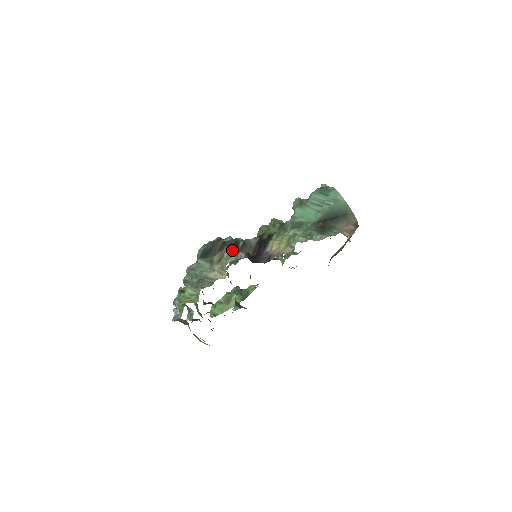
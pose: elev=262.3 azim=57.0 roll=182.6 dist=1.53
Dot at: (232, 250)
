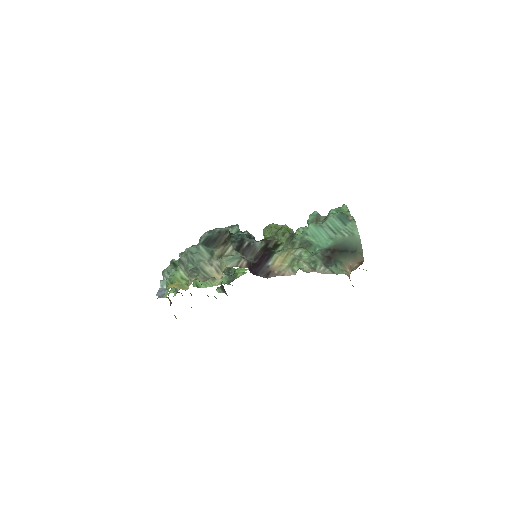
Dot at: (235, 249)
